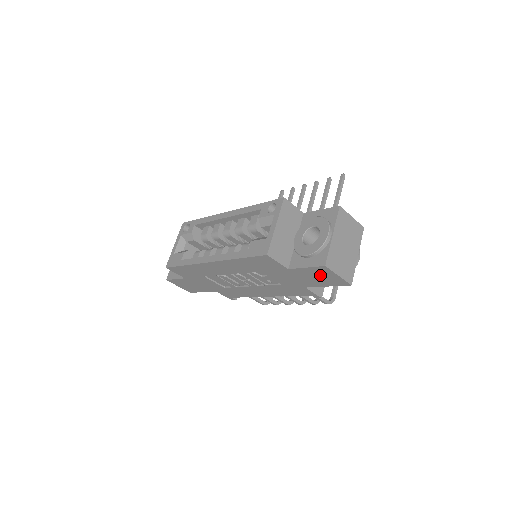
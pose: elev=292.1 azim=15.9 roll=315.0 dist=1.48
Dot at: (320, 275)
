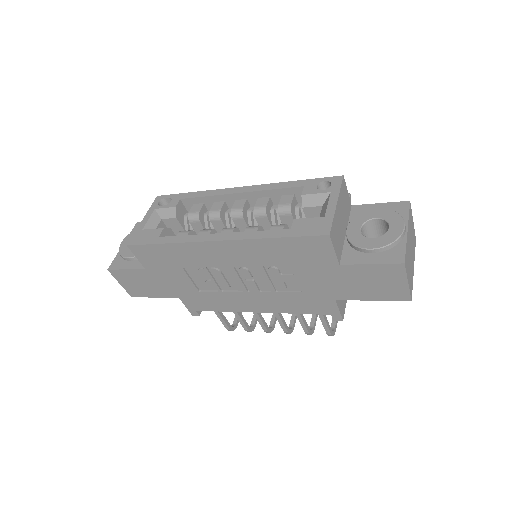
Dot at: (380, 279)
